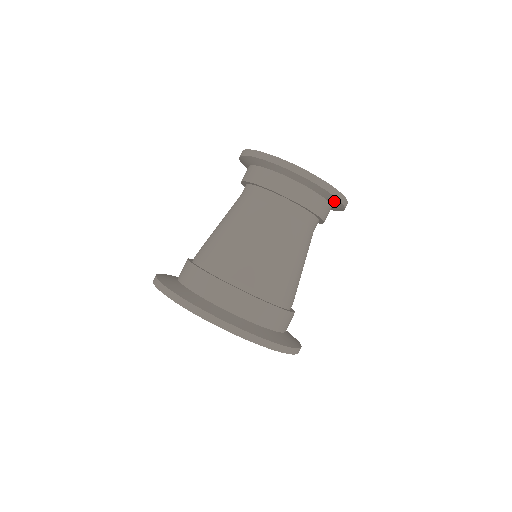
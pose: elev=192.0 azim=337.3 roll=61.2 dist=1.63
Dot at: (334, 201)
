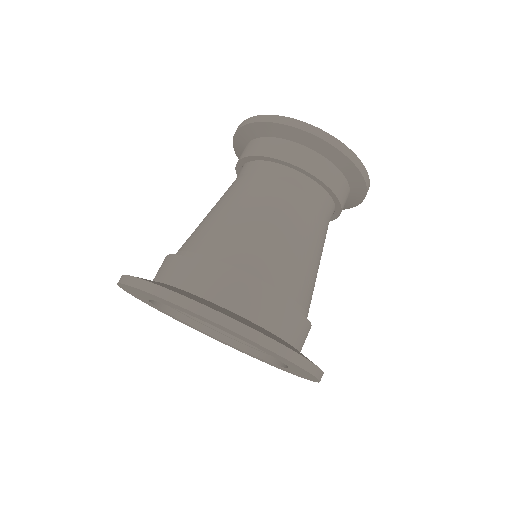
Dot at: (358, 193)
